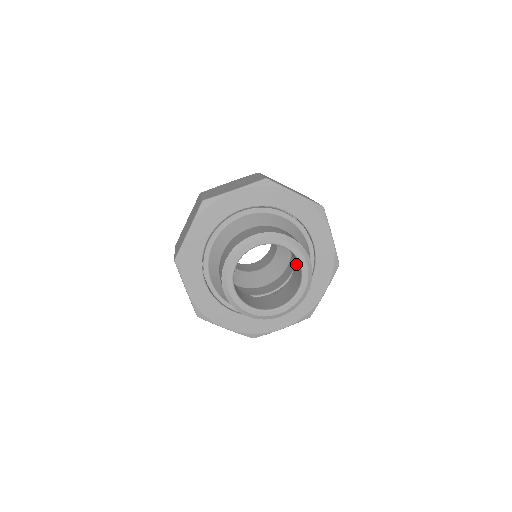
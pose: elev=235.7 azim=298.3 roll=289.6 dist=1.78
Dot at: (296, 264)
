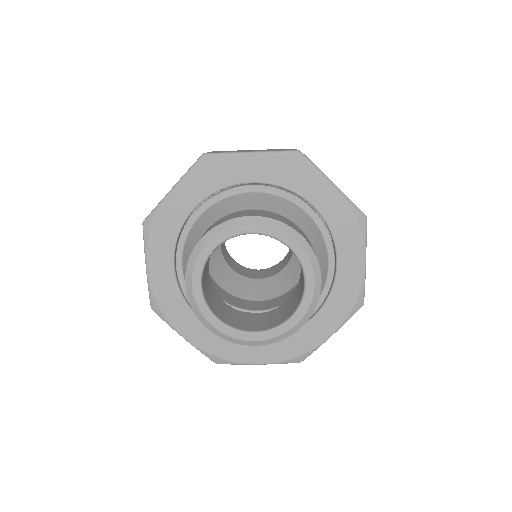
Dot at: occluded
